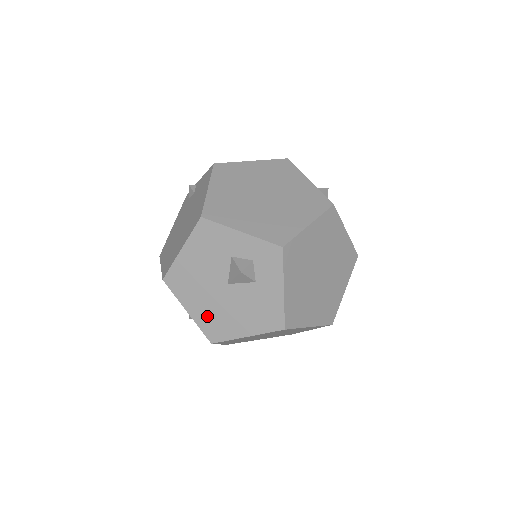
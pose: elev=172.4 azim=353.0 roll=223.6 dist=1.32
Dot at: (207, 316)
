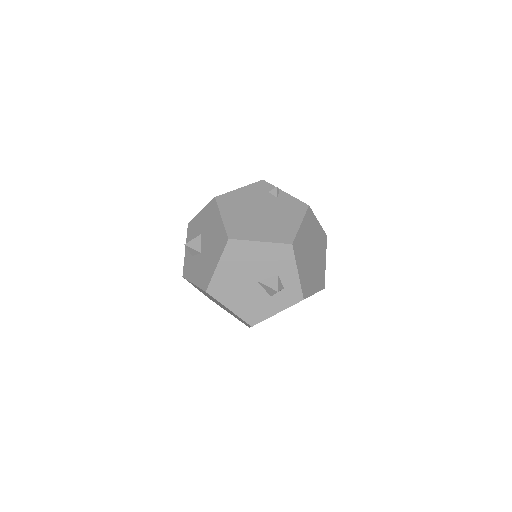
Dot at: (224, 280)
